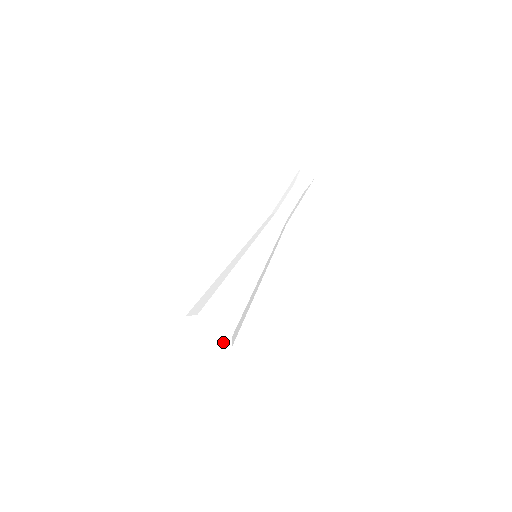
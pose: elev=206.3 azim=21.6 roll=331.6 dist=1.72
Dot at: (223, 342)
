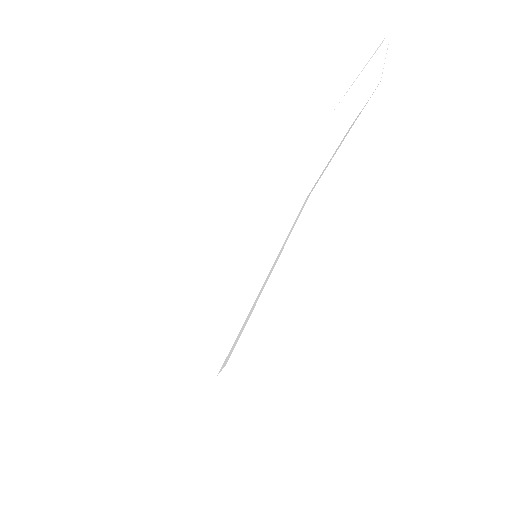
Dot at: occluded
